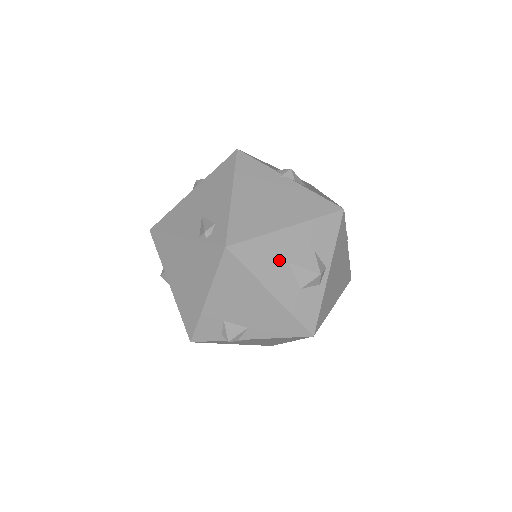
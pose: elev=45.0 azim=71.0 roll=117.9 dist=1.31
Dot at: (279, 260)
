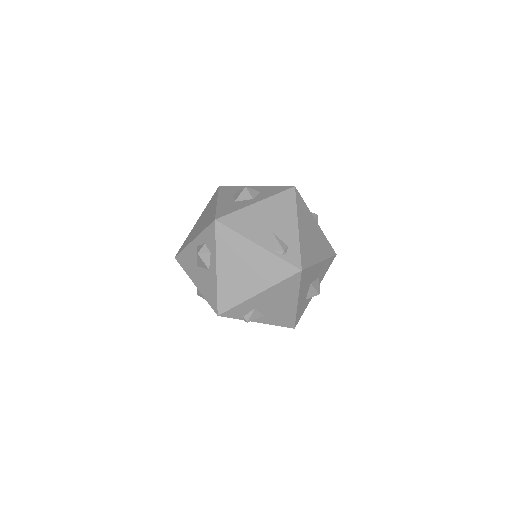
Dot at: (309, 281)
